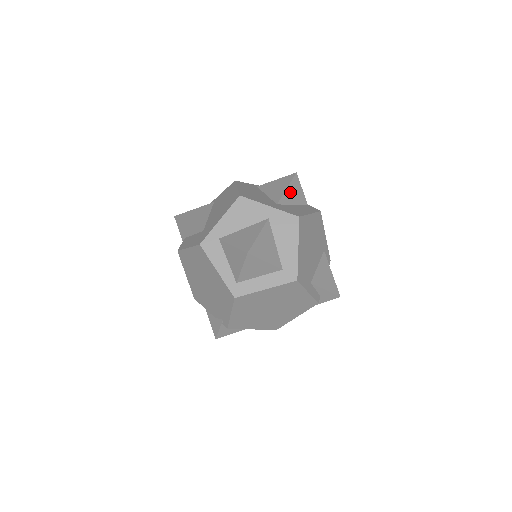
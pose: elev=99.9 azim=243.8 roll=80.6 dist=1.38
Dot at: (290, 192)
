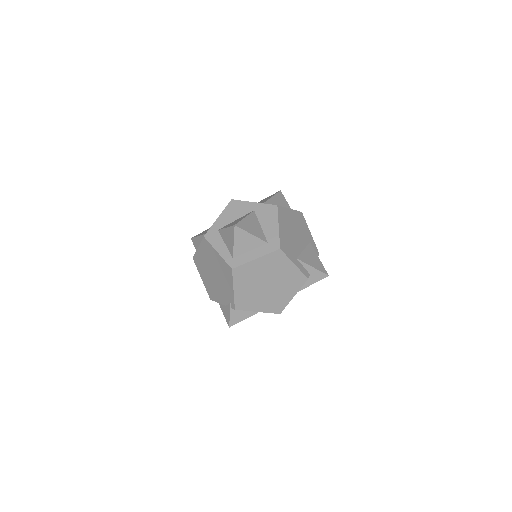
Dot at: (275, 200)
